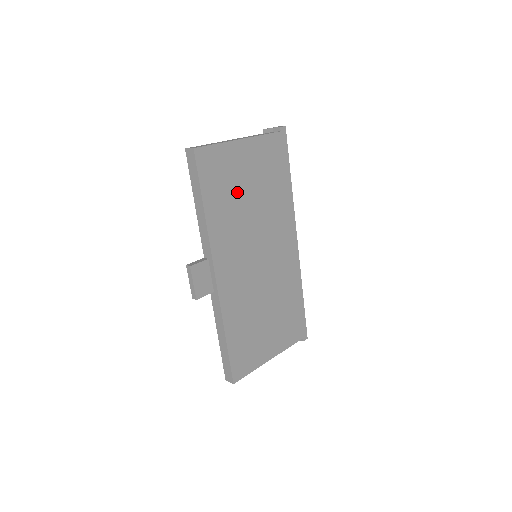
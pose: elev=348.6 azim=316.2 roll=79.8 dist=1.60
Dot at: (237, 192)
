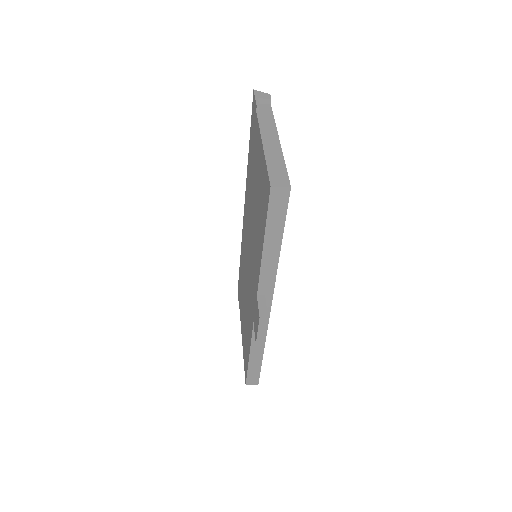
Dot at: occluded
